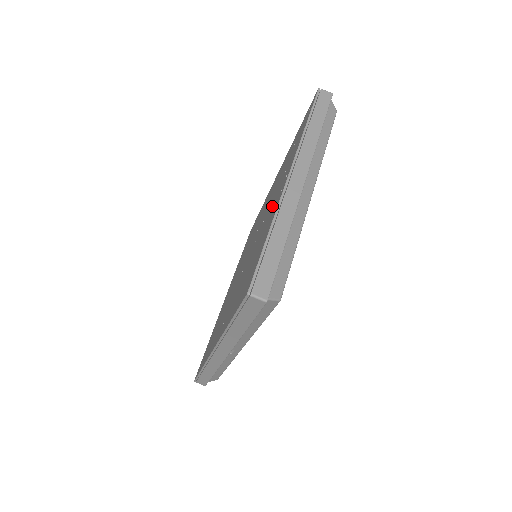
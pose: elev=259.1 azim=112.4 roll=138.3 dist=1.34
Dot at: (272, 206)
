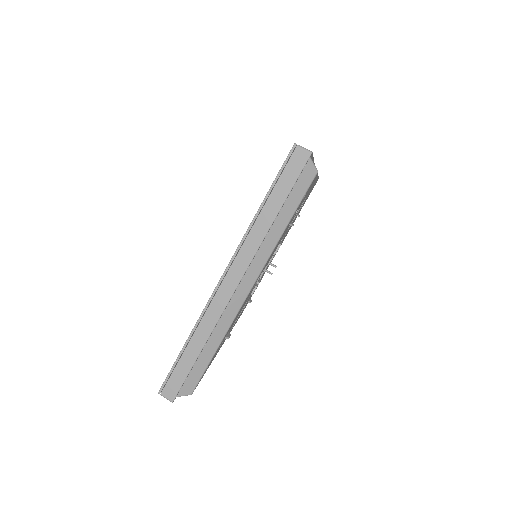
Dot at: occluded
